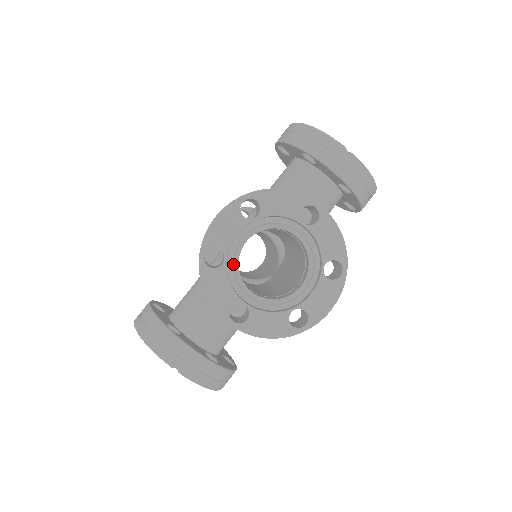
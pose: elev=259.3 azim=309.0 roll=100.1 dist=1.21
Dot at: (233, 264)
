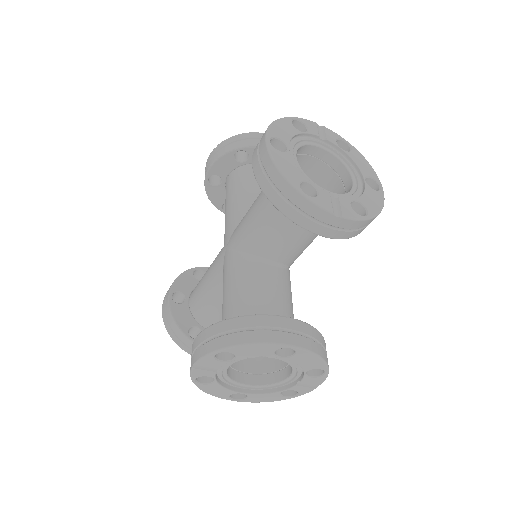
Dot at: (223, 377)
